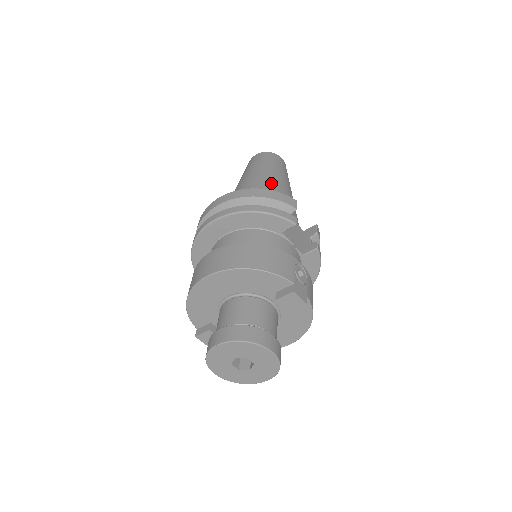
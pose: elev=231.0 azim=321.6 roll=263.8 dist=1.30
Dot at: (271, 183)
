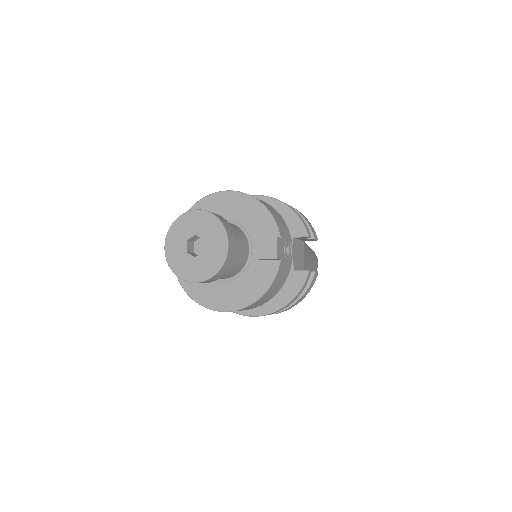
Dot at: occluded
